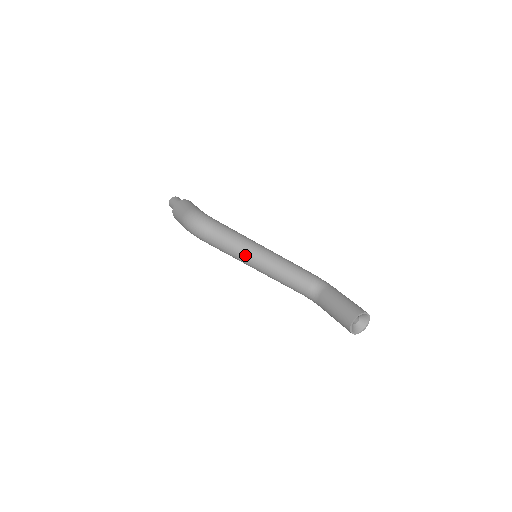
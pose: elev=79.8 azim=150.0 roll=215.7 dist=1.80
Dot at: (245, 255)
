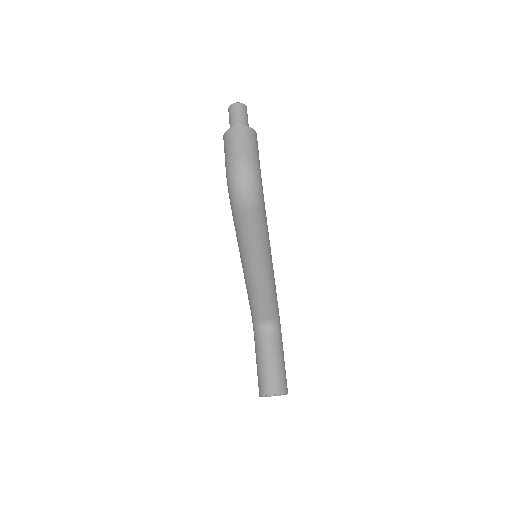
Dot at: (251, 254)
